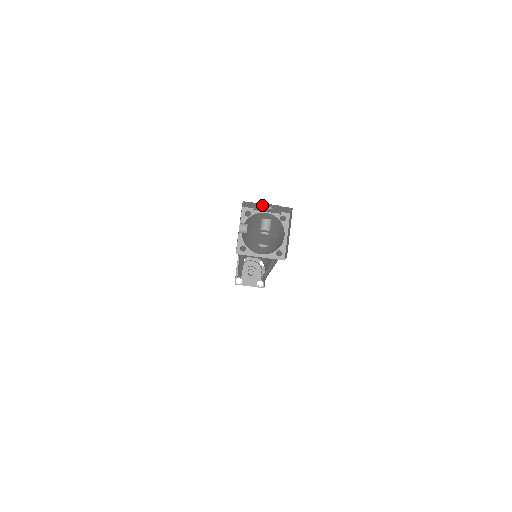
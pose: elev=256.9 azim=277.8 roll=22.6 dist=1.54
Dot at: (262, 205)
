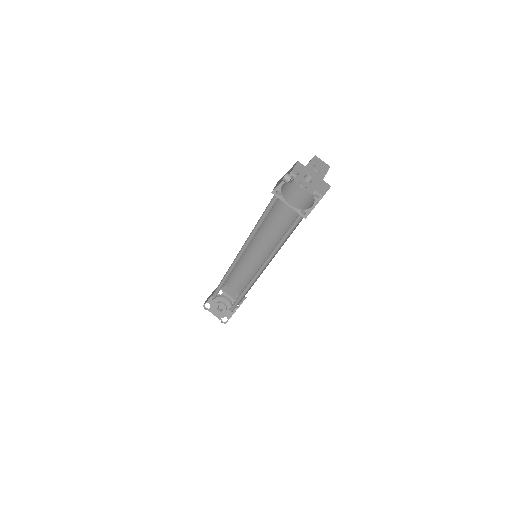
Dot at: (316, 162)
